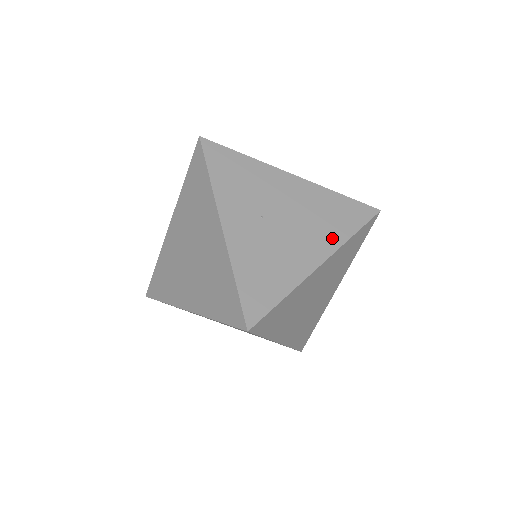
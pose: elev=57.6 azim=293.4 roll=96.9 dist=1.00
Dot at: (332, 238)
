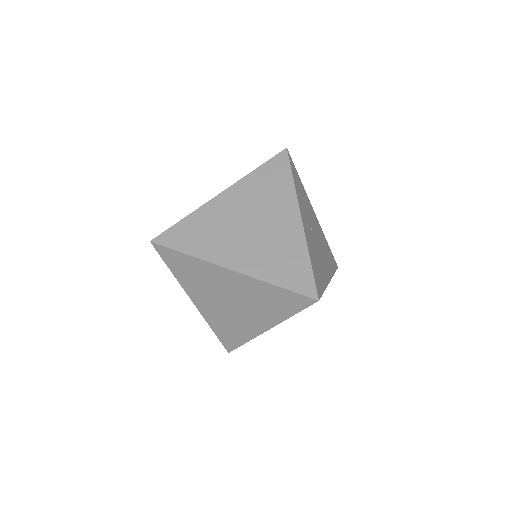
Dot at: (330, 268)
